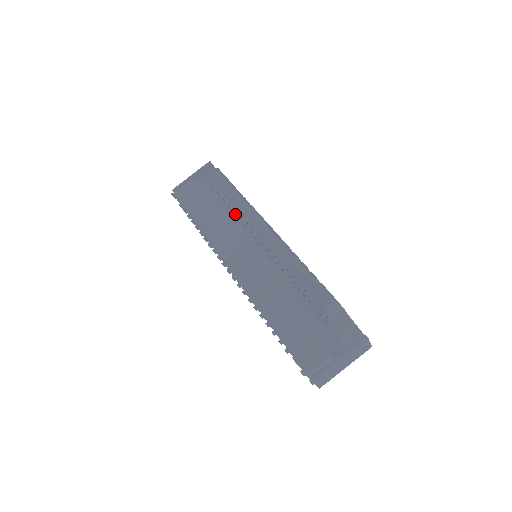
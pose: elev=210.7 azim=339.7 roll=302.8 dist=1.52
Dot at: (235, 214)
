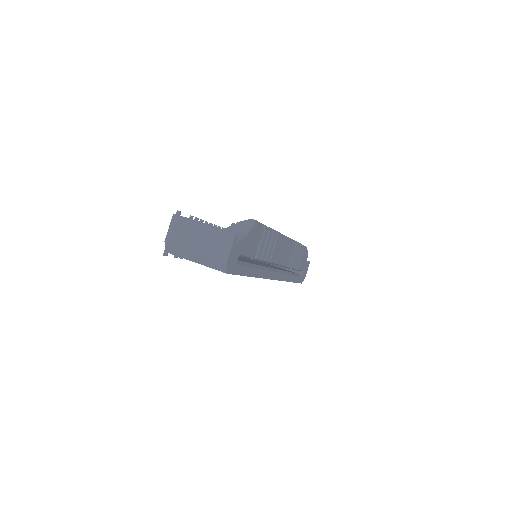
Dot at: occluded
